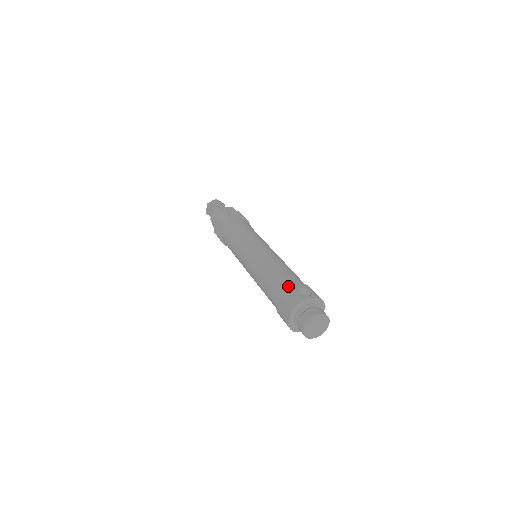
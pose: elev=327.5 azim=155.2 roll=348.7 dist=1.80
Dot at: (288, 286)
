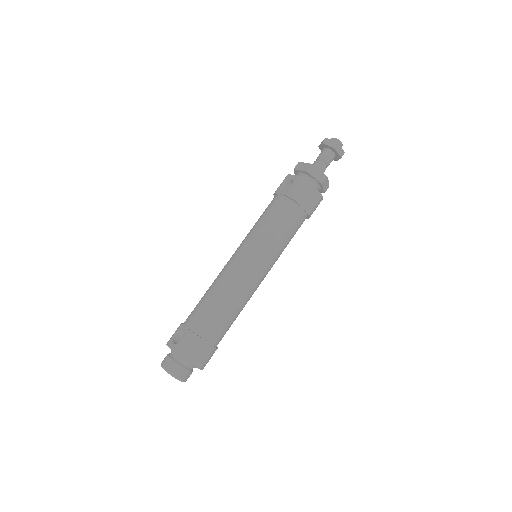
Dot at: occluded
